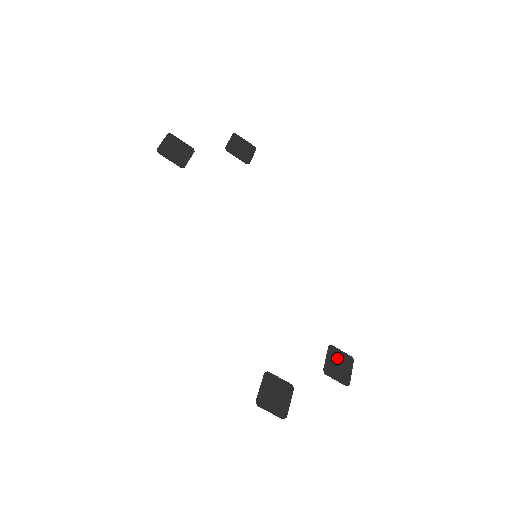
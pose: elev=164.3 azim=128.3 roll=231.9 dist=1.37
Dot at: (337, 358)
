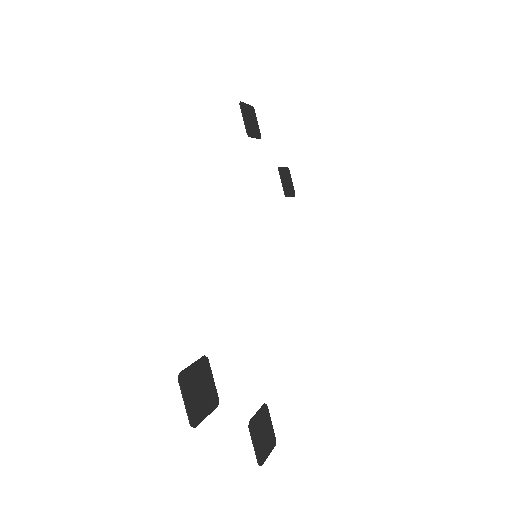
Dot at: (265, 424)
